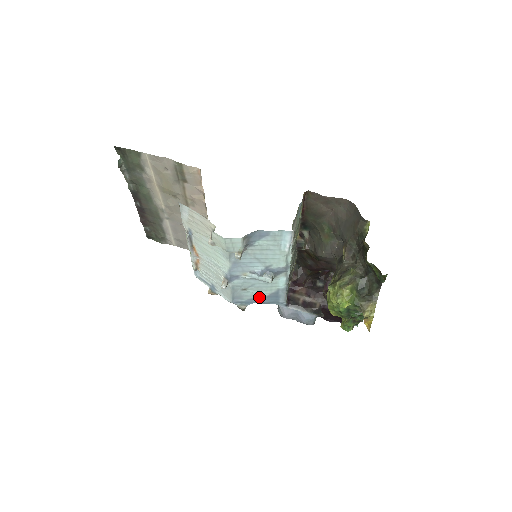
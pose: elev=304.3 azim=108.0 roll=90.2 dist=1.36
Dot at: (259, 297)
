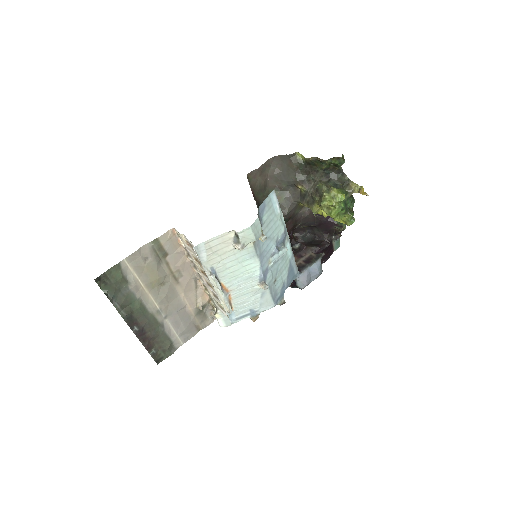
Dot at: (284, 281)
